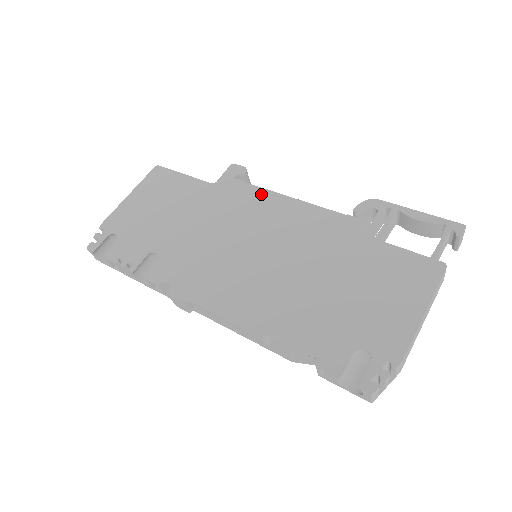
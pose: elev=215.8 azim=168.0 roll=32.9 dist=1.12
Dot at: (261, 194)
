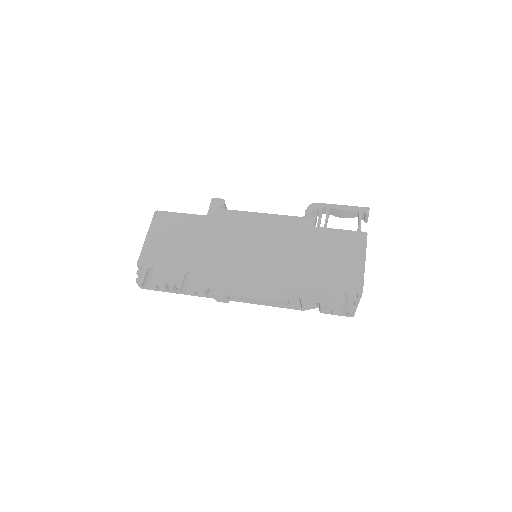
Dot at: (243, 215)
